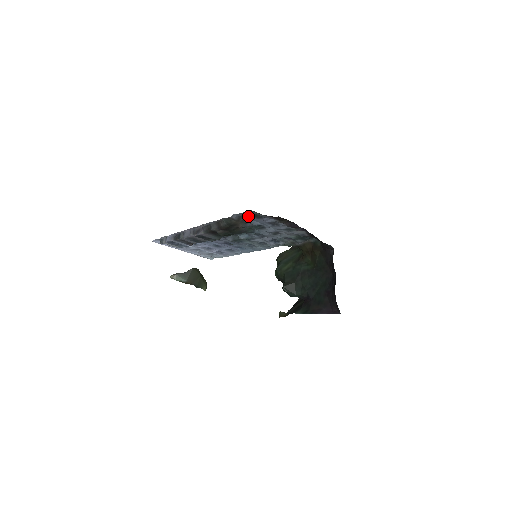
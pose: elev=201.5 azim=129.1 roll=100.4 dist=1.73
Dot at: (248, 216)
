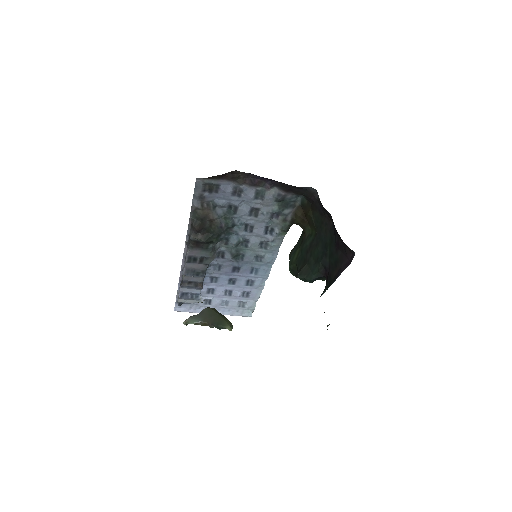
Dot at: (205, 194)
